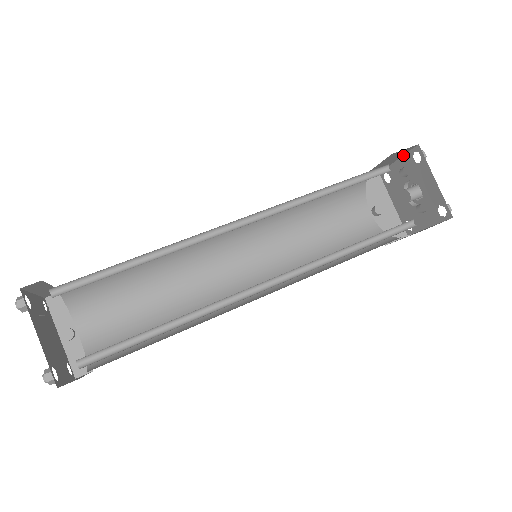
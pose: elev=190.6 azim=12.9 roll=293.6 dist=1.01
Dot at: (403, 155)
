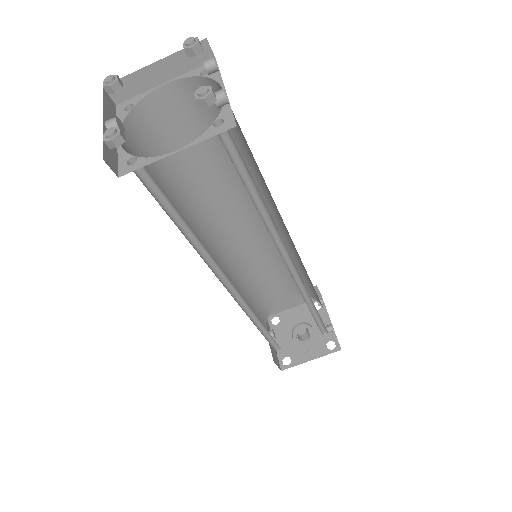
Dot at: (302, 303)
